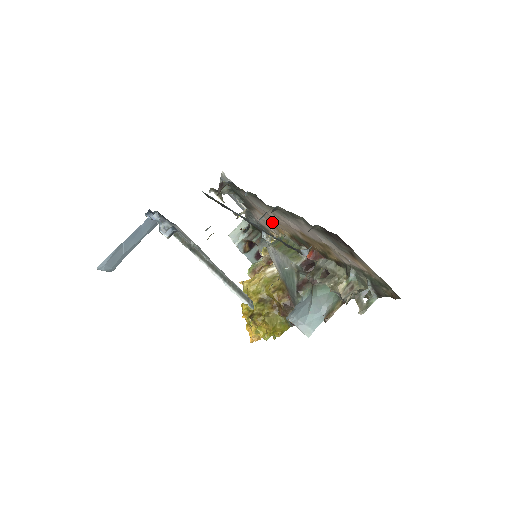
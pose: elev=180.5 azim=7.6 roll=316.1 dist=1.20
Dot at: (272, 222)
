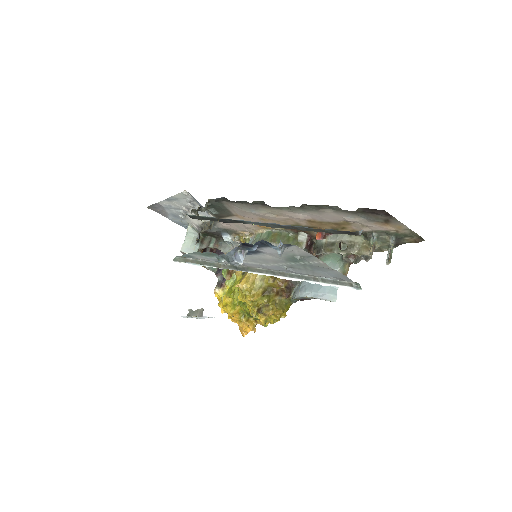
Dot at: occluded
